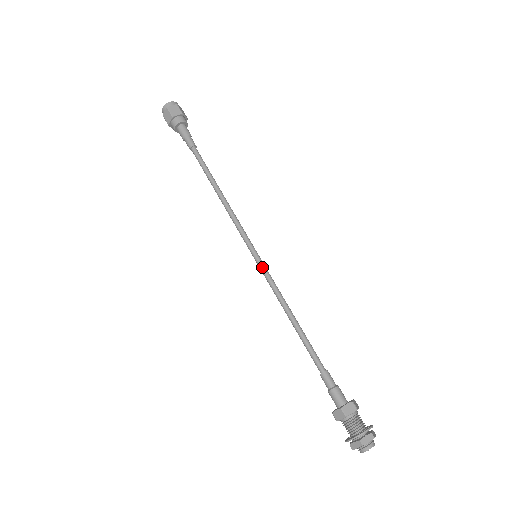
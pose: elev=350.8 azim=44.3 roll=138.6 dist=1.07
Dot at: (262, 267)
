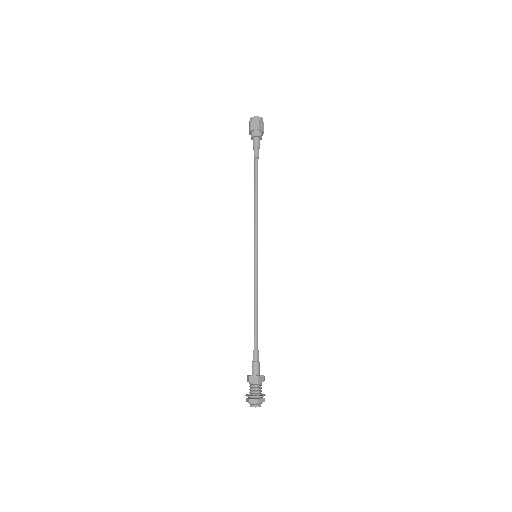
Dot at: (257, 265)
